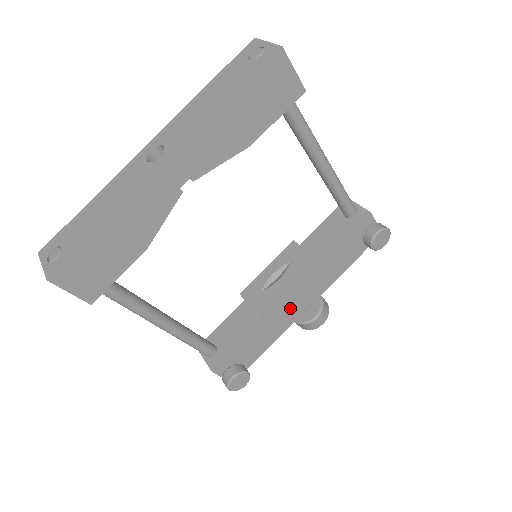
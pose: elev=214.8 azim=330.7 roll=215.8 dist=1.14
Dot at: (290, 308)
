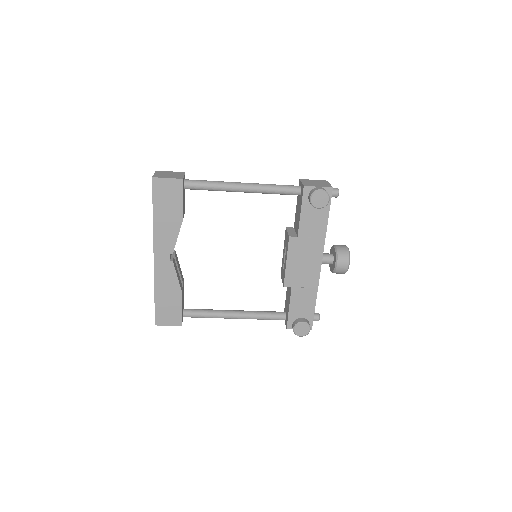
Dot at: (306, 271)
